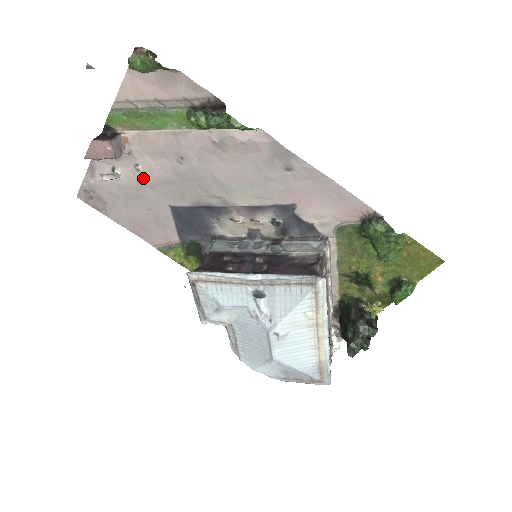
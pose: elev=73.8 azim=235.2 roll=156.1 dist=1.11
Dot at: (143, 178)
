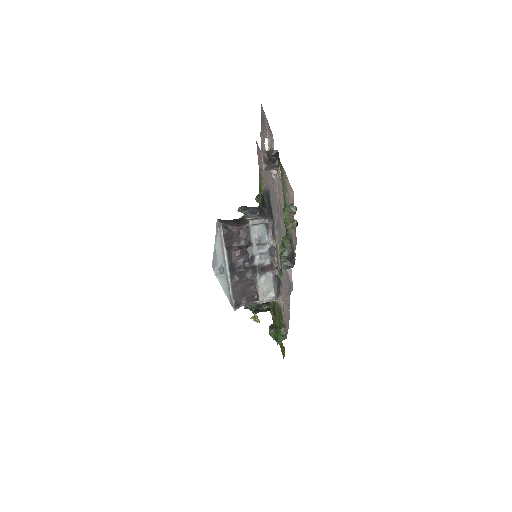
Dot at: occluded
